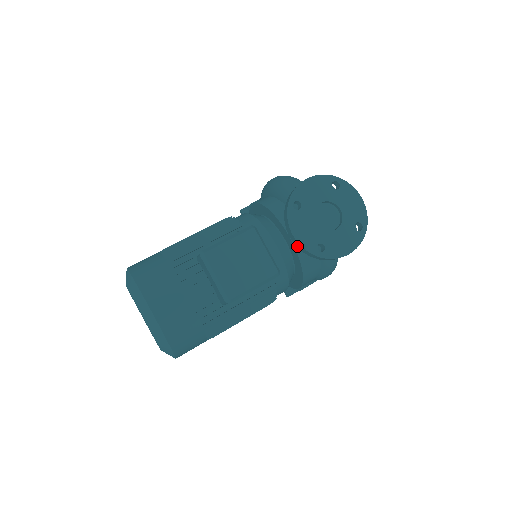
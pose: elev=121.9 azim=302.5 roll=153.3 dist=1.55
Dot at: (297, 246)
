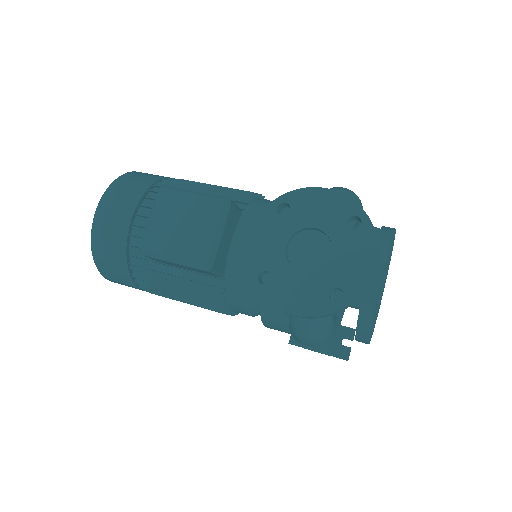
Dot at: occluded
